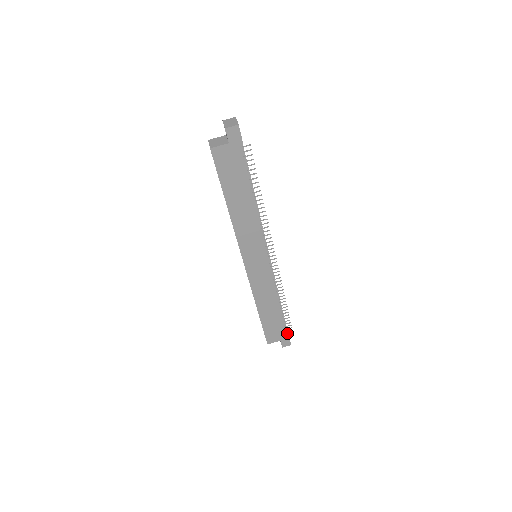
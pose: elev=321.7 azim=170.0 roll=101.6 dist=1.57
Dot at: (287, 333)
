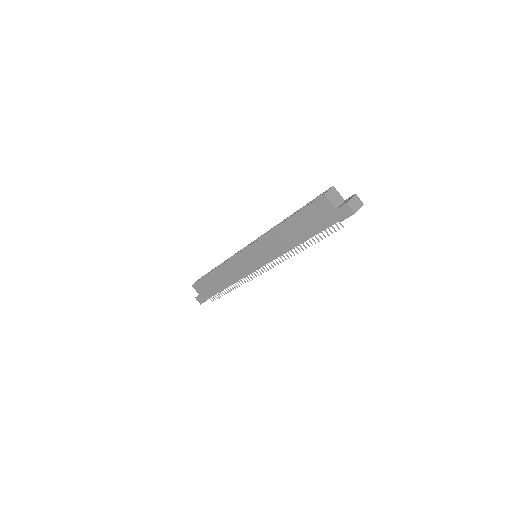
Dot at: (208, 298)
